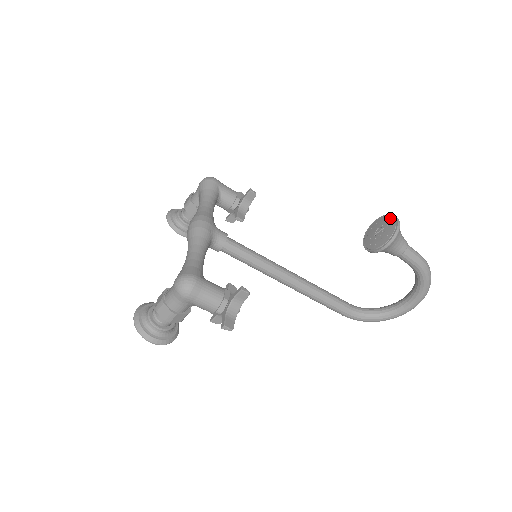
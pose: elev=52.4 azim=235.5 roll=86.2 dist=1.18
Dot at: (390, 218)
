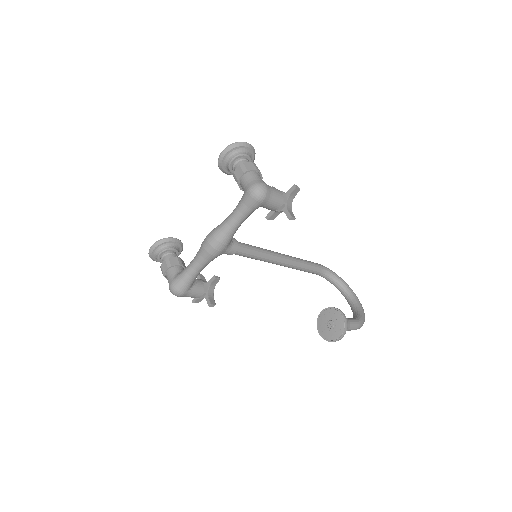
Dot at: (341, 331)
